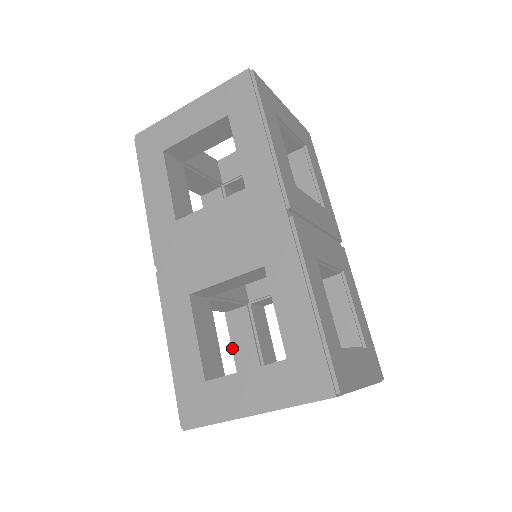
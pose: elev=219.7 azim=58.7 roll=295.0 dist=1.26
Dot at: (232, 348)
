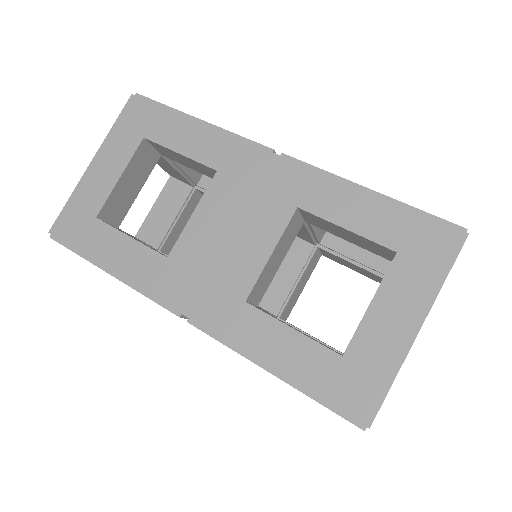
Dot at: occluded
